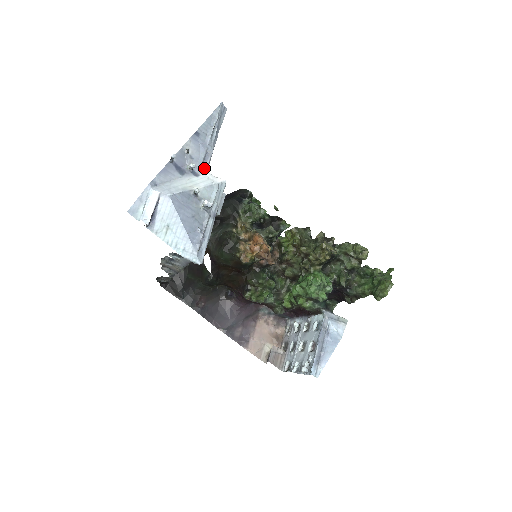
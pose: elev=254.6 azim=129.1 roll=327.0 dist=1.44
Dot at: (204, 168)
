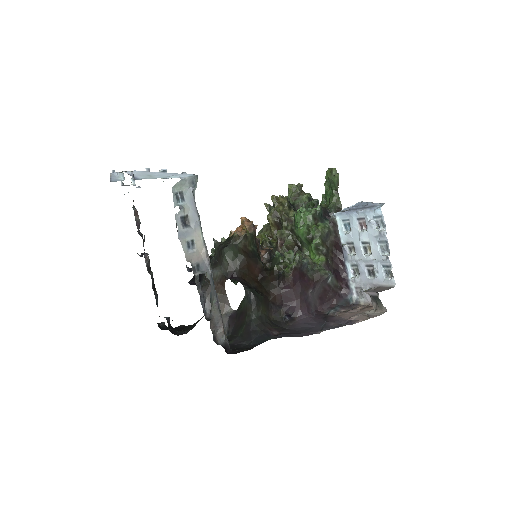
Dot at: occluded
